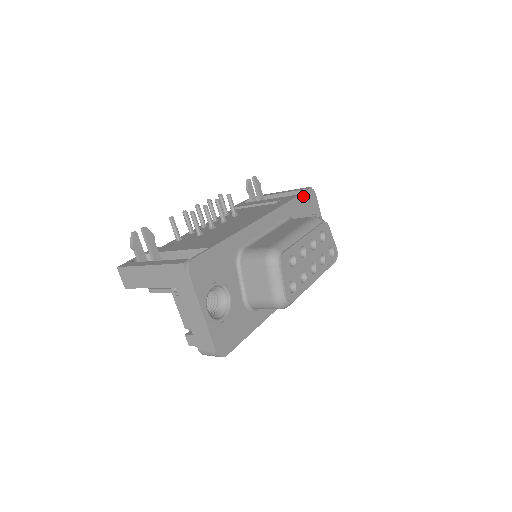
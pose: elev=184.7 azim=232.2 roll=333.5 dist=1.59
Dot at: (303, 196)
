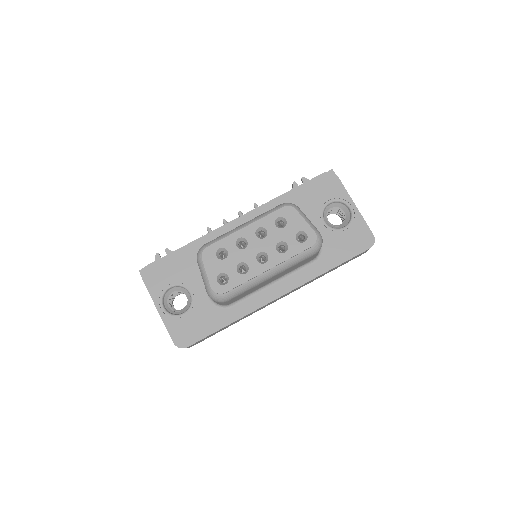
Dot at: (310, 183)
